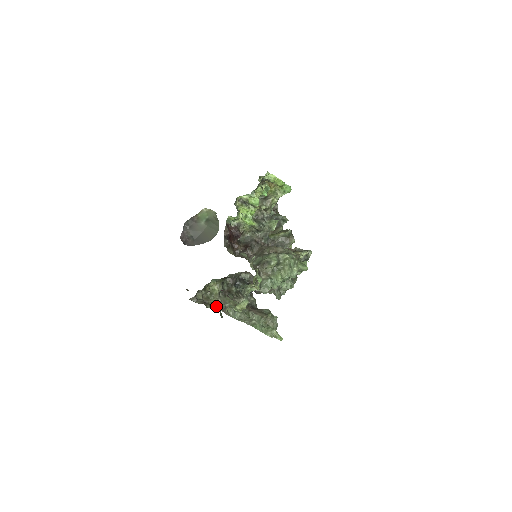
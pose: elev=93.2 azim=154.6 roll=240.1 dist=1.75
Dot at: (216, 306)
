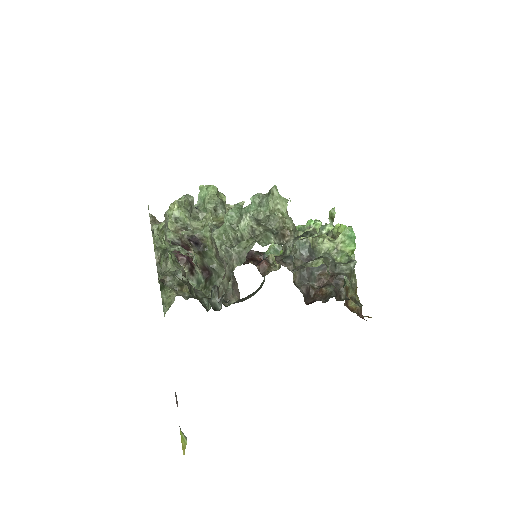
Dot at: (167, 309)
